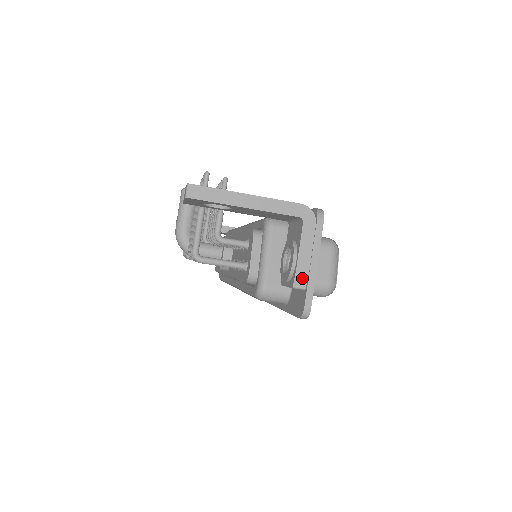
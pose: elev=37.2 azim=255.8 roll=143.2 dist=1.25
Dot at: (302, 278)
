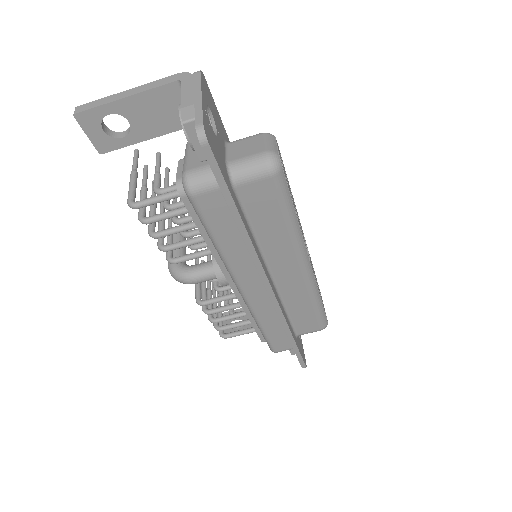
Dot at: (189, 111)
